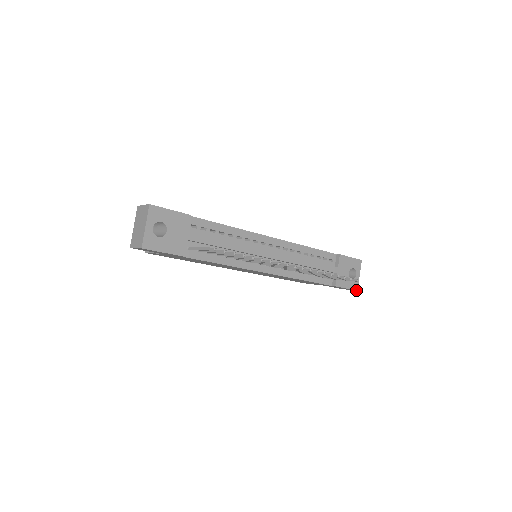
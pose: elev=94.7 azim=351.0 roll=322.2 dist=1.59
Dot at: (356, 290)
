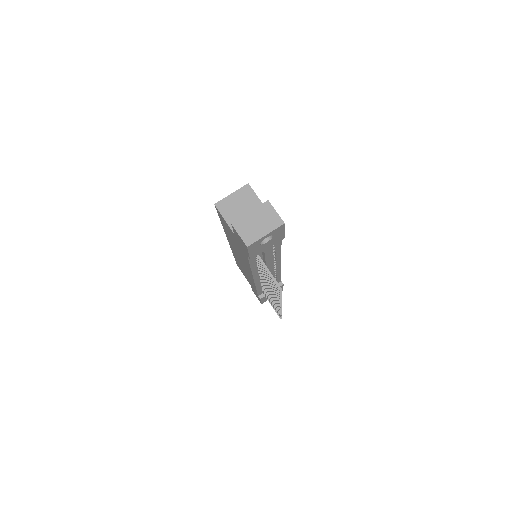
Dot at: occluded
